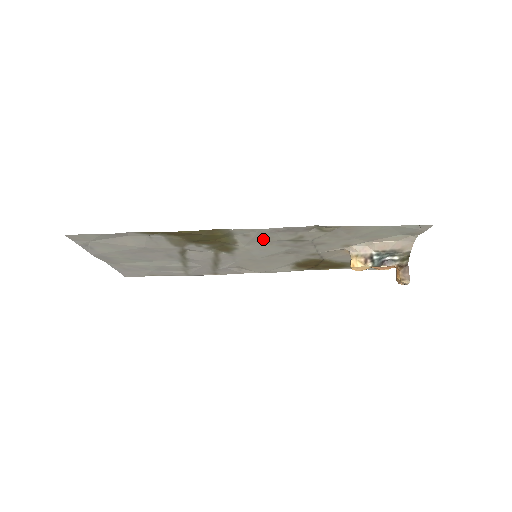
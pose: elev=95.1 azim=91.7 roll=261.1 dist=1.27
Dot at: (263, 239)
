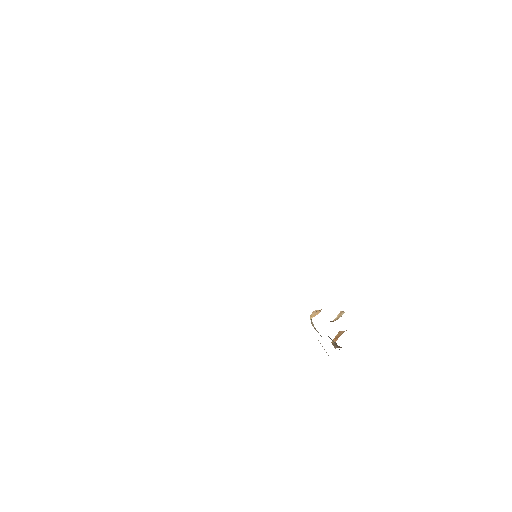
Dot at: occluded
